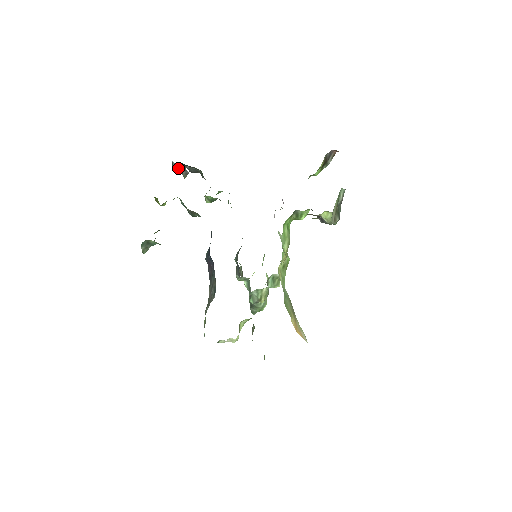
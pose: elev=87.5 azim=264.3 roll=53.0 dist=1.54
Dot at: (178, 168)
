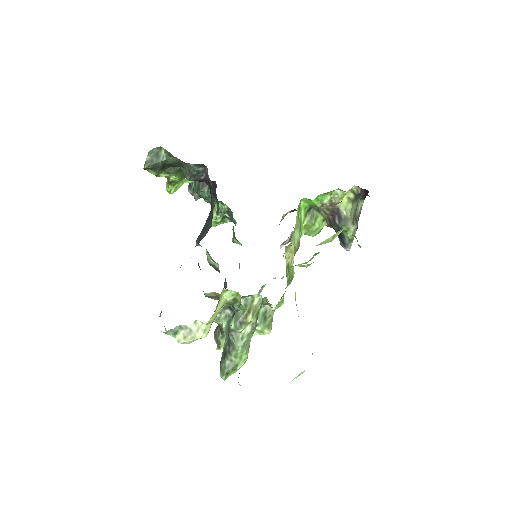
Dot at: occluded
